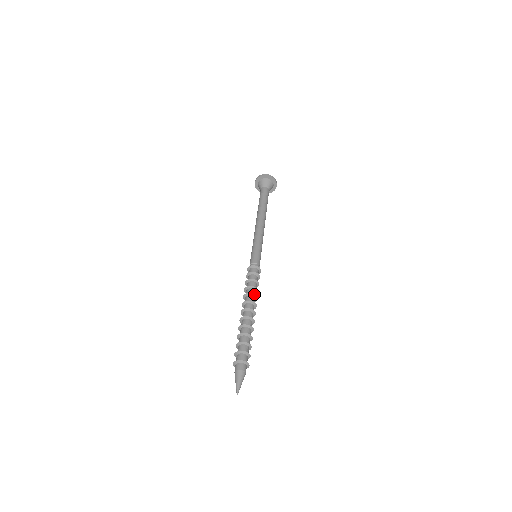
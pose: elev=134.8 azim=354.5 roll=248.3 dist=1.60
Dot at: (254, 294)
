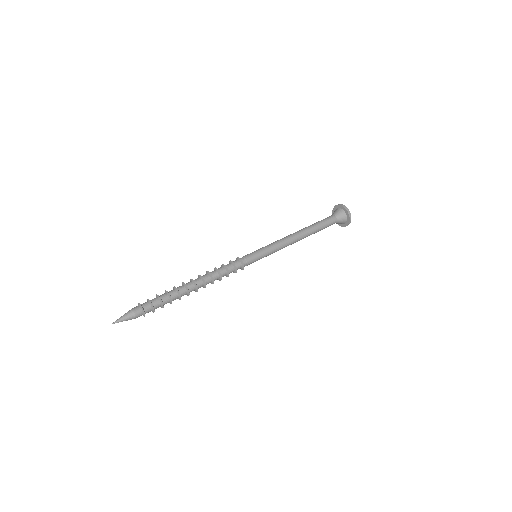
Dot at: occluded
